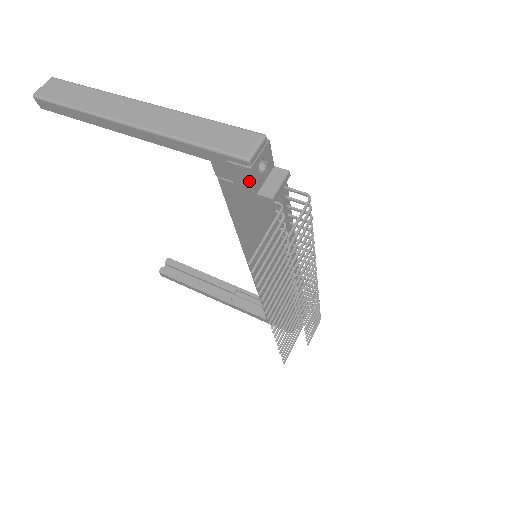
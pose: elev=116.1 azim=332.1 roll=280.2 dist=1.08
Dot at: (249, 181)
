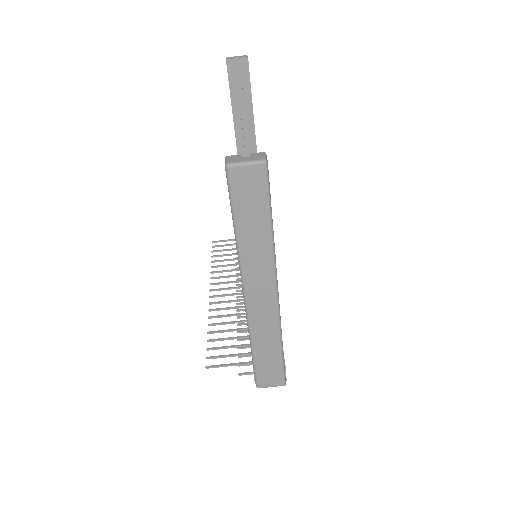
Dot at: occluded
